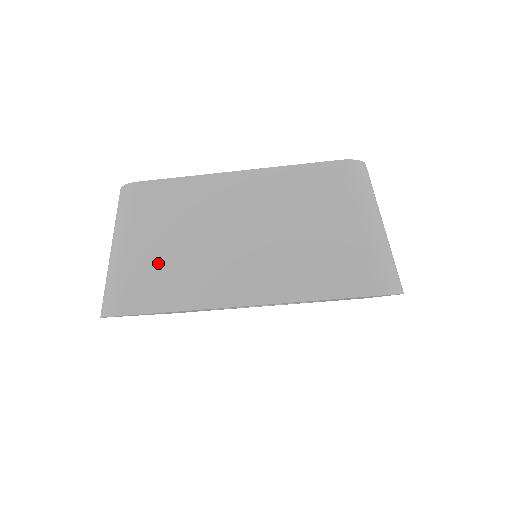
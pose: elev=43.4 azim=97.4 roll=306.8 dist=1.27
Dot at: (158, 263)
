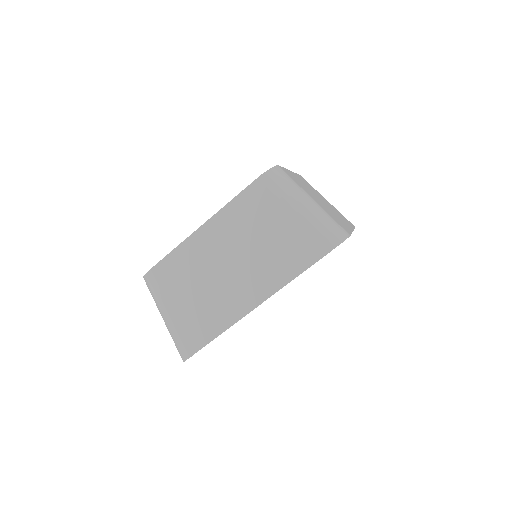
Dot at: (193, 311)
